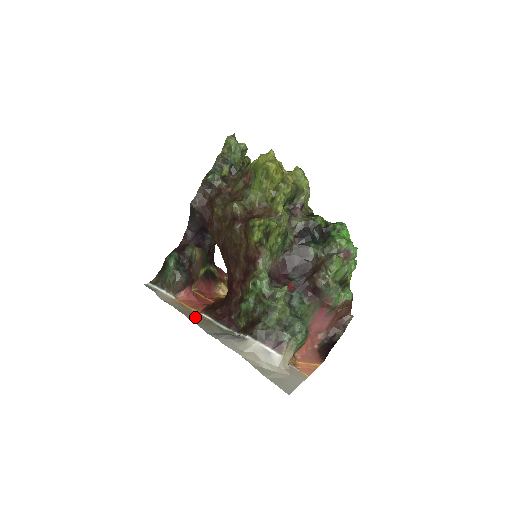
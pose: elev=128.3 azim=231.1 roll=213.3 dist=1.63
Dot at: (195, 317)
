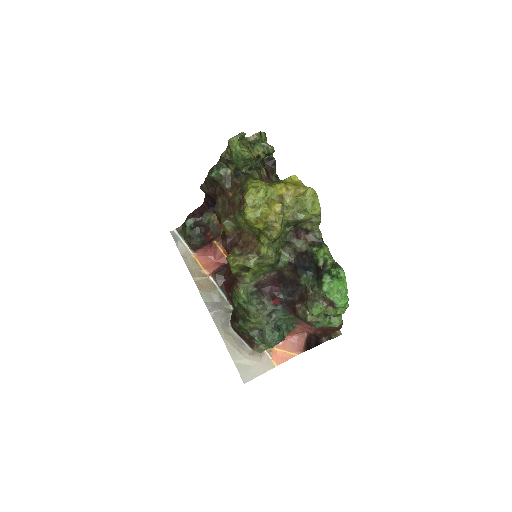
Dot at: (202, 280)
